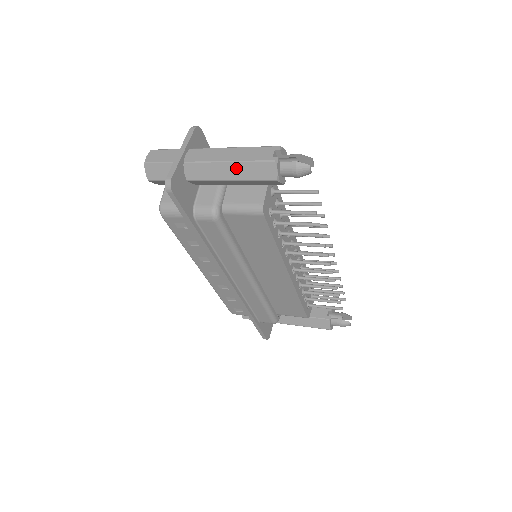
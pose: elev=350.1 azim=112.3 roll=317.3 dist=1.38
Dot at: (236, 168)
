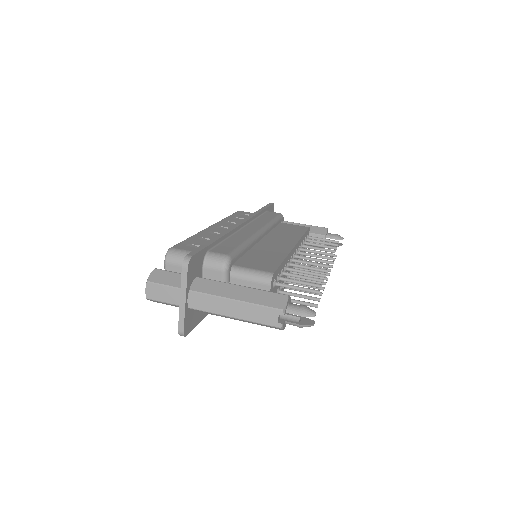
Dot at: occluded
